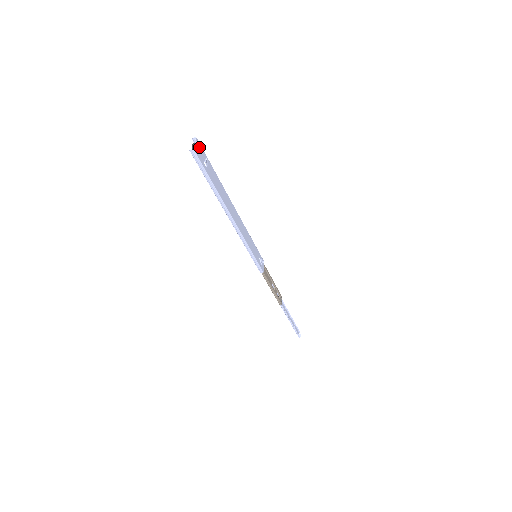
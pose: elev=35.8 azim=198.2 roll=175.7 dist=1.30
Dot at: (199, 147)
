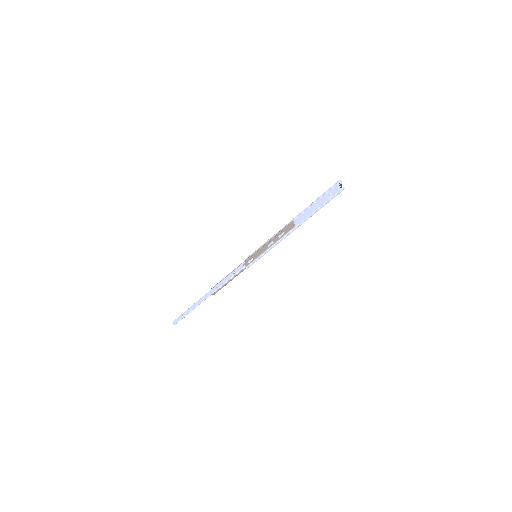
Dot at: (338, 187)
